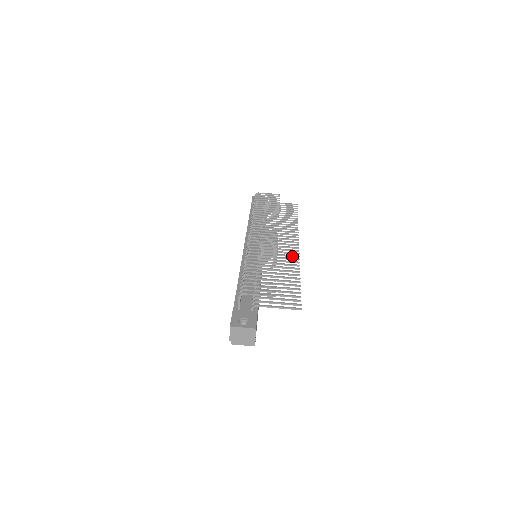
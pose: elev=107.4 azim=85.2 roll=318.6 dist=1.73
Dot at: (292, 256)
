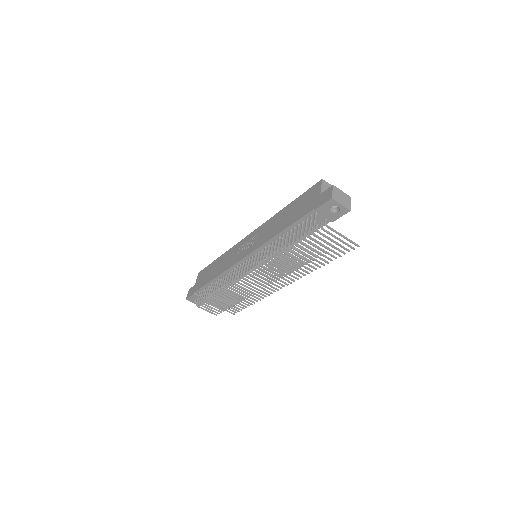
Dot at: occluded
